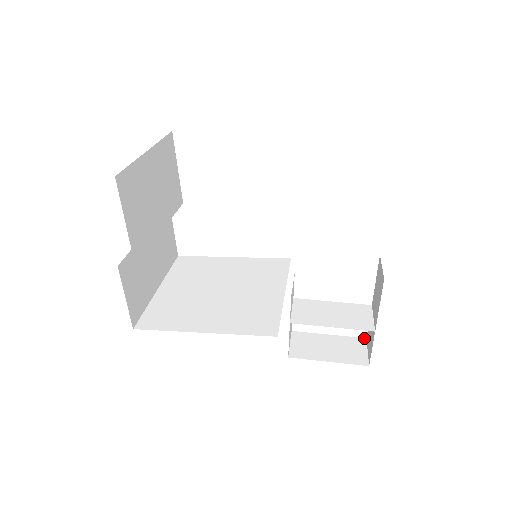
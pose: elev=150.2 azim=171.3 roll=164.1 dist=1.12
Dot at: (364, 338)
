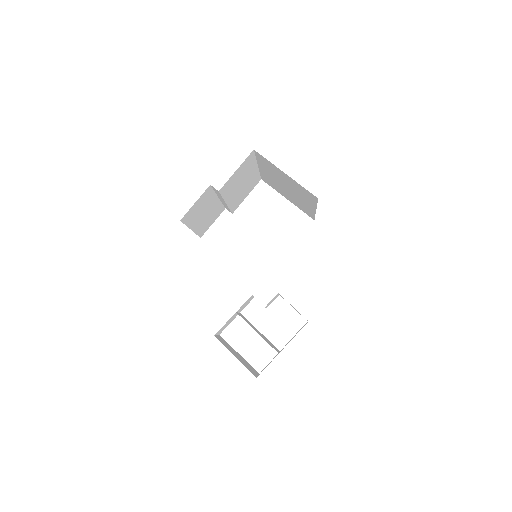
Dot at: occluded
